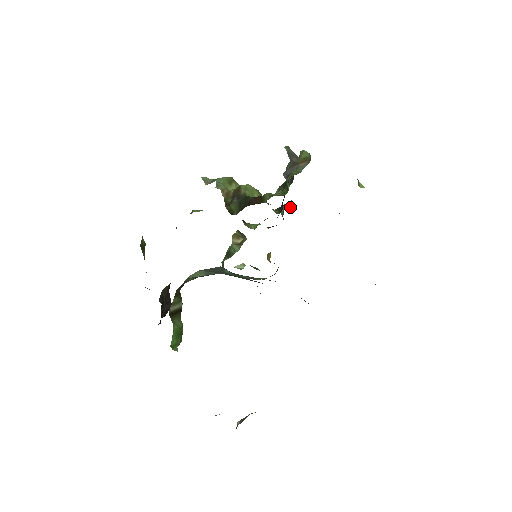
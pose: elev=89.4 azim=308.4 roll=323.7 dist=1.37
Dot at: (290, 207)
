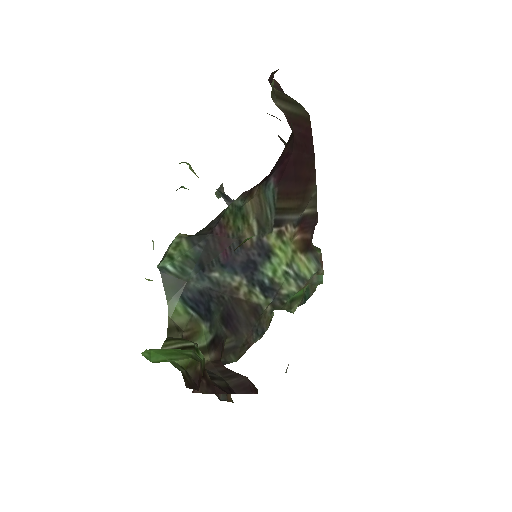
Dot at: occluded
